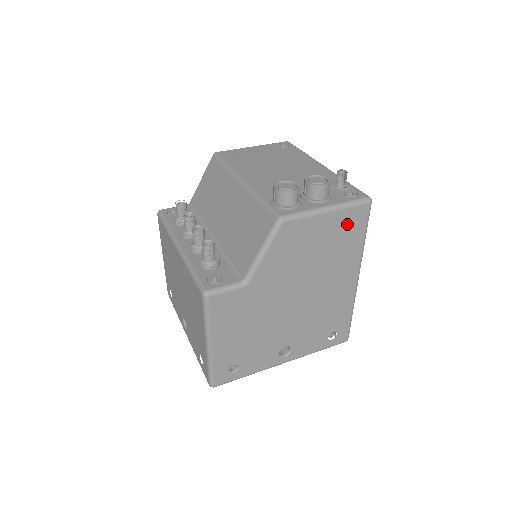
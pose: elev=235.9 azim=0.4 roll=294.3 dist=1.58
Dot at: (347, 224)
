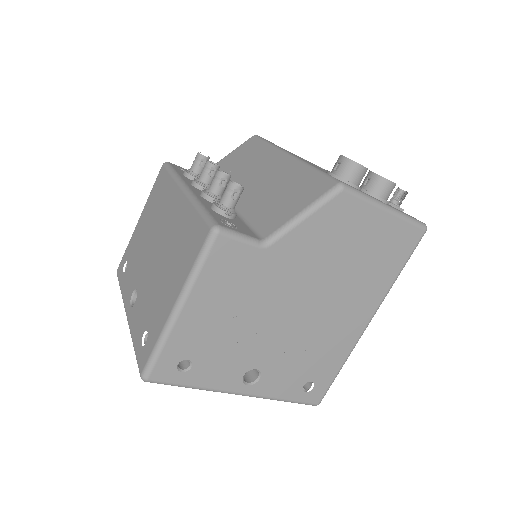
Dot at: (395, 241)
